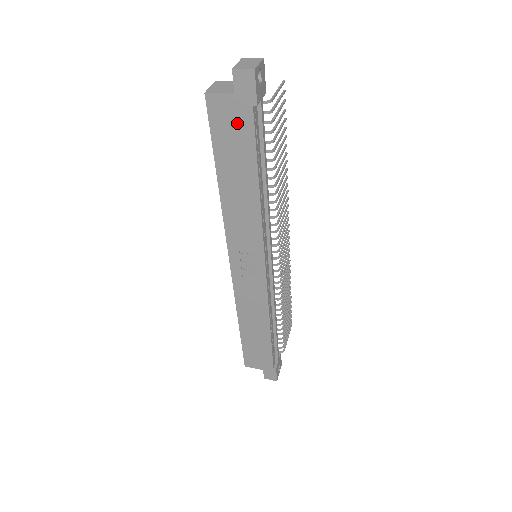
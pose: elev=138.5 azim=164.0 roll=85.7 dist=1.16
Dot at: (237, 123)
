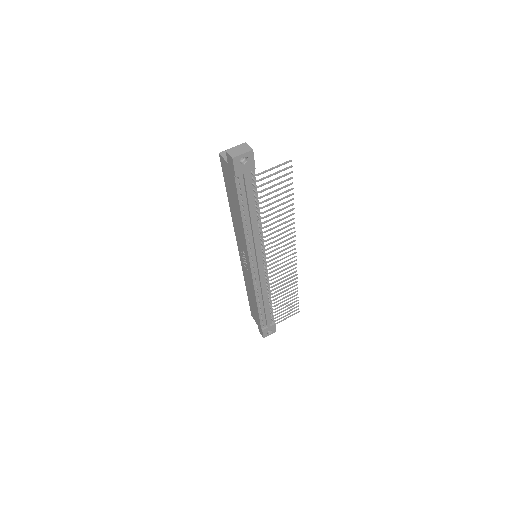
Dot at: (231, 179)
